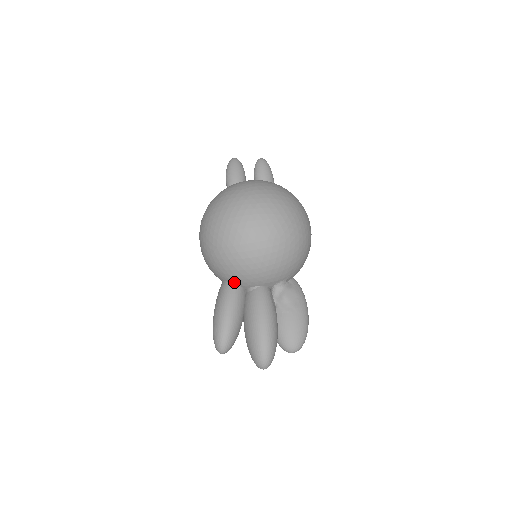
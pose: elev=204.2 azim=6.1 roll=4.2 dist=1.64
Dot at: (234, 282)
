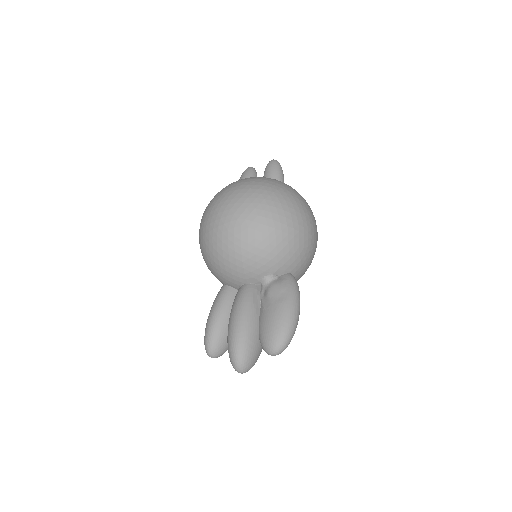
Dot at: (225, 283)
